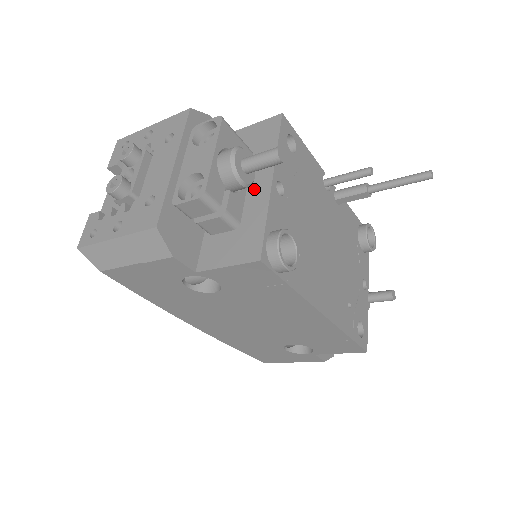
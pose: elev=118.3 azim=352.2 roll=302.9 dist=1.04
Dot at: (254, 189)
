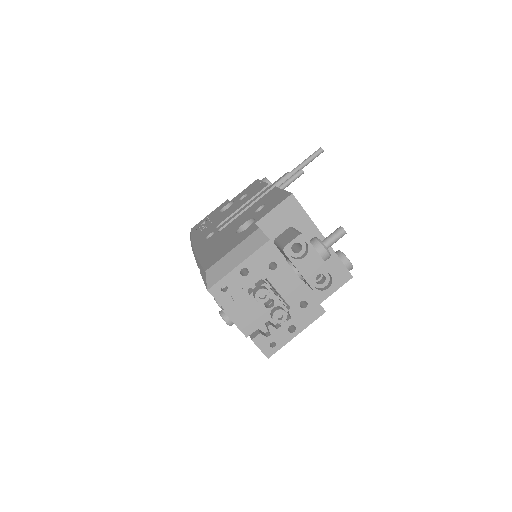
Dot at: occluded
